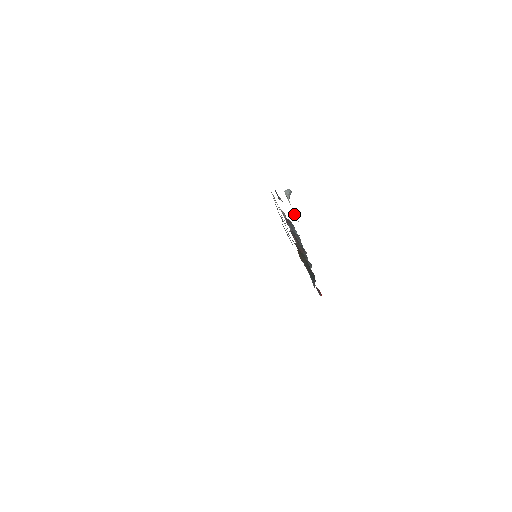
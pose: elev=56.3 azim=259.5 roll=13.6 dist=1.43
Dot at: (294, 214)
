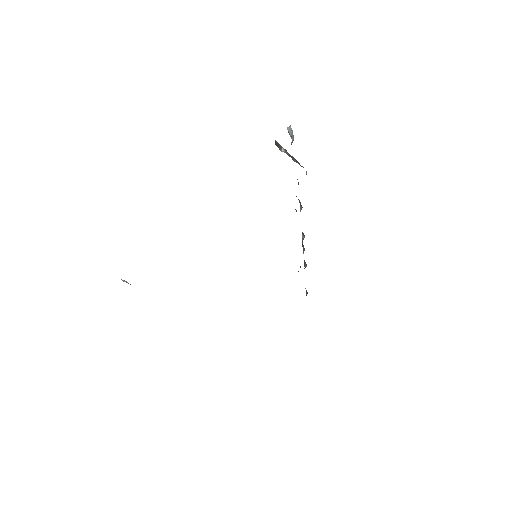
Dot at: occluded
